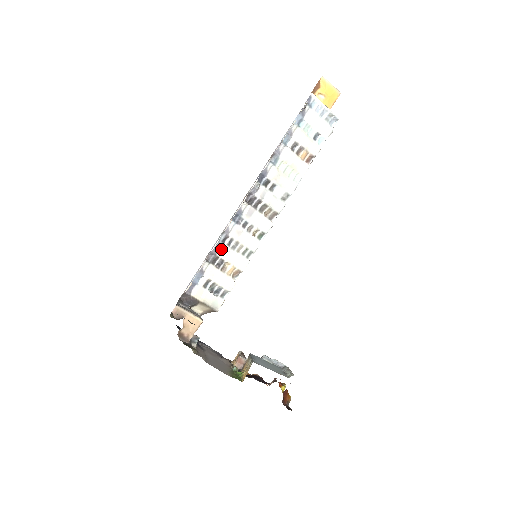
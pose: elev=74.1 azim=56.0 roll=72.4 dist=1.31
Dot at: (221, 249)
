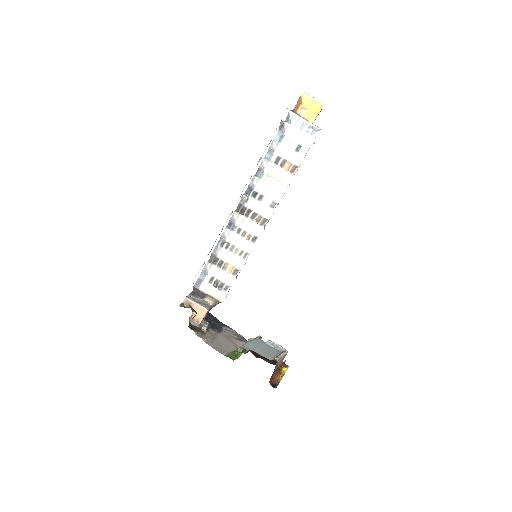
Dot at: (220, 252)
